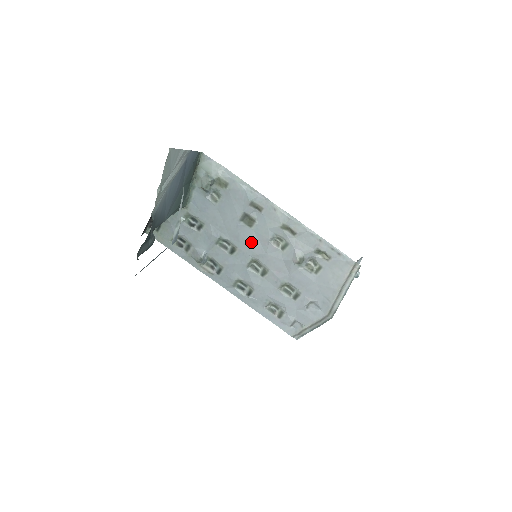
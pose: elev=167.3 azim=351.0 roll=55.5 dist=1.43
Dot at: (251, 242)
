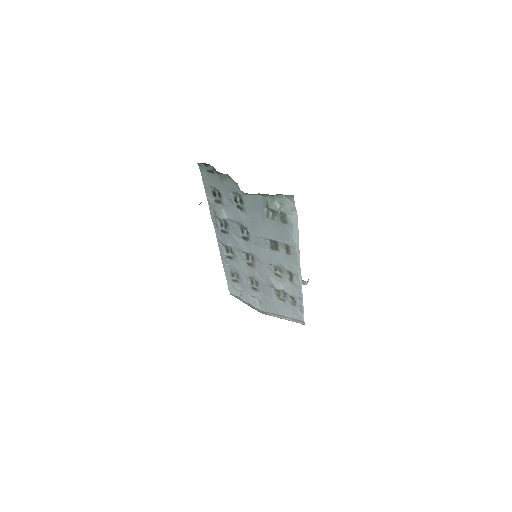
Dot at: (262, 251)
